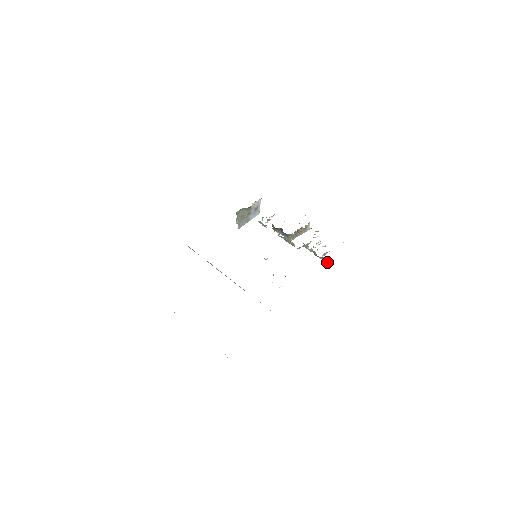
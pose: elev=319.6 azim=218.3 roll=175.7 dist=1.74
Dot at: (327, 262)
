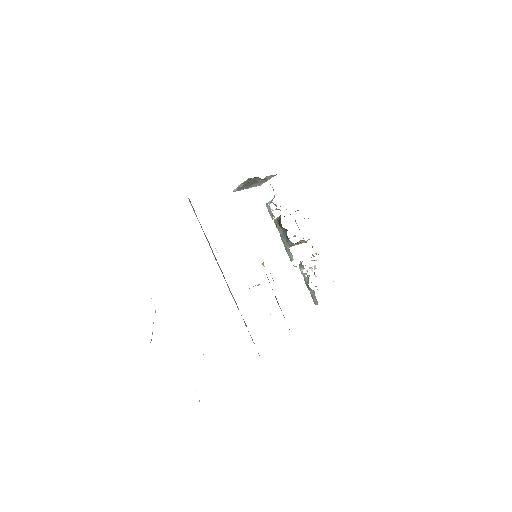
Dot at: (314, 298)
